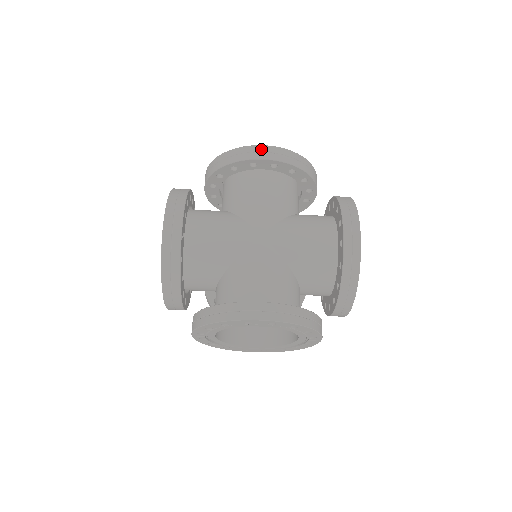
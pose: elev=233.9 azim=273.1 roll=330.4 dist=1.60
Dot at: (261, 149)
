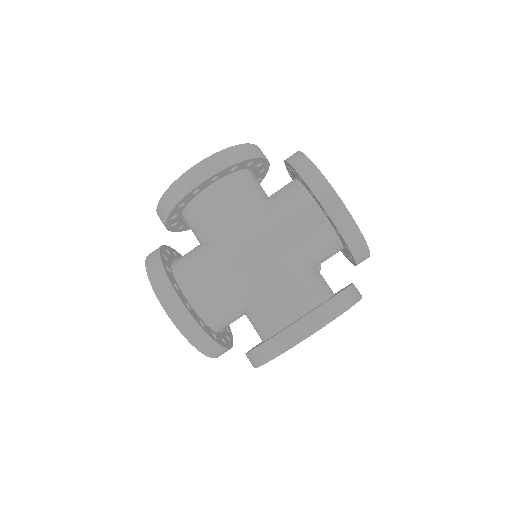
Dot at: (192, 174)
